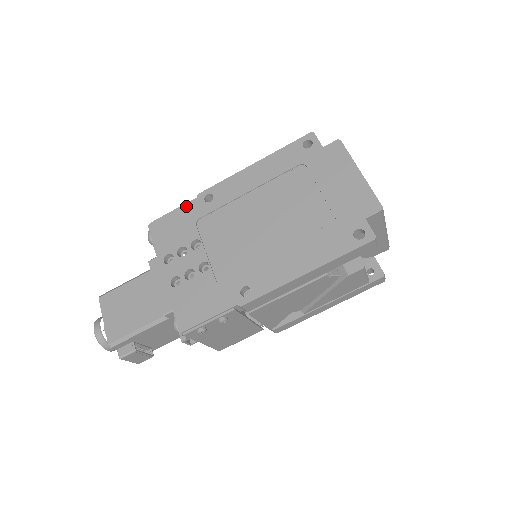
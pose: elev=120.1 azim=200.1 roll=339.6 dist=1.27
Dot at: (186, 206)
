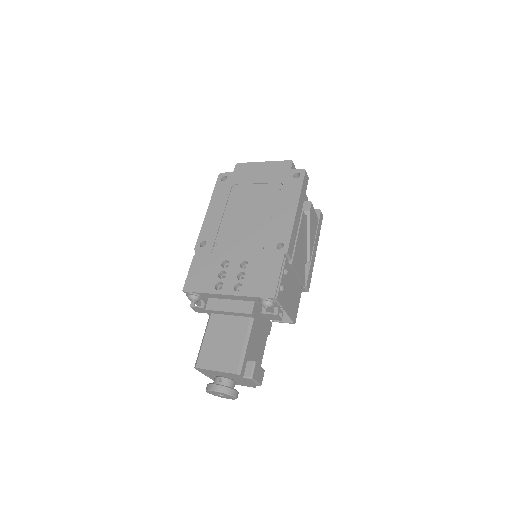
Dot at: (194, 260)
